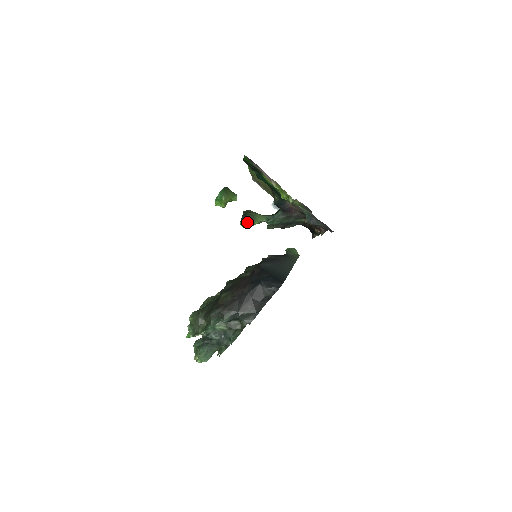
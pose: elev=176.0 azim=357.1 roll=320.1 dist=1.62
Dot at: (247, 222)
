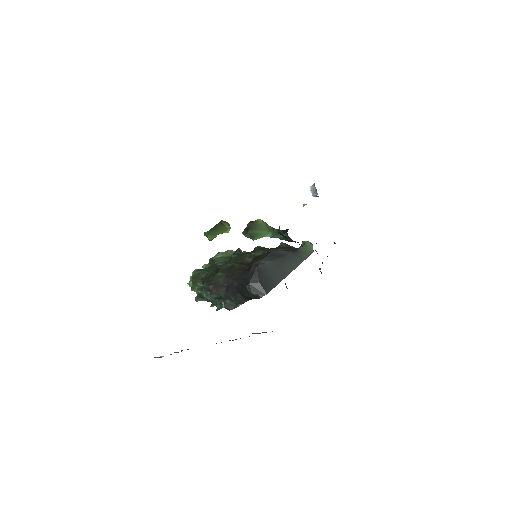
Dot at: (247, 236)
